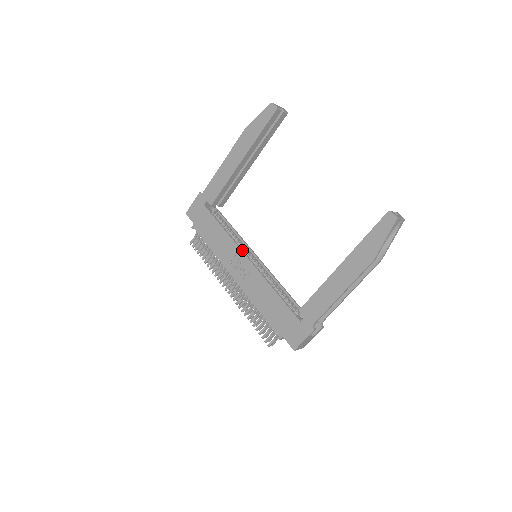
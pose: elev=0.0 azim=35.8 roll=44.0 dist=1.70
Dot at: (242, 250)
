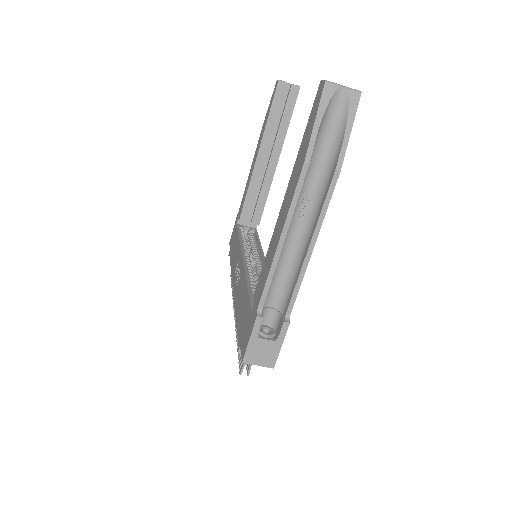
Dot at: (243, 252)
